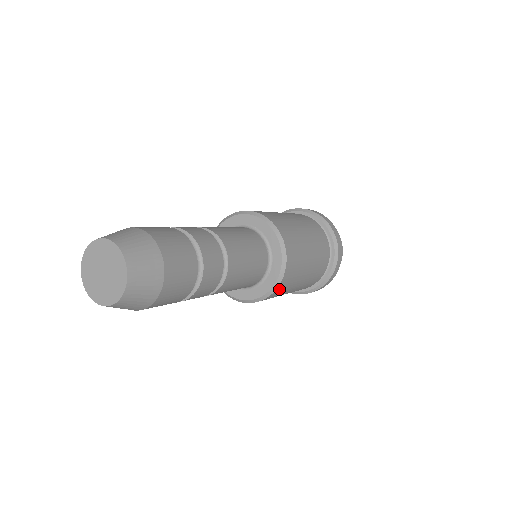
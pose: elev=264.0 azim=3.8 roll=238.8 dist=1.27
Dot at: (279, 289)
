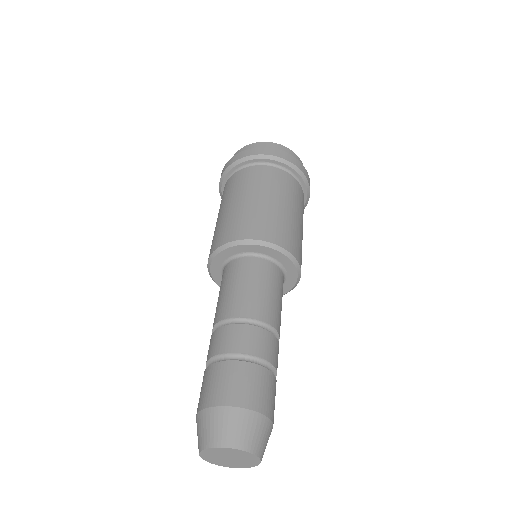
Dot at: occluded
